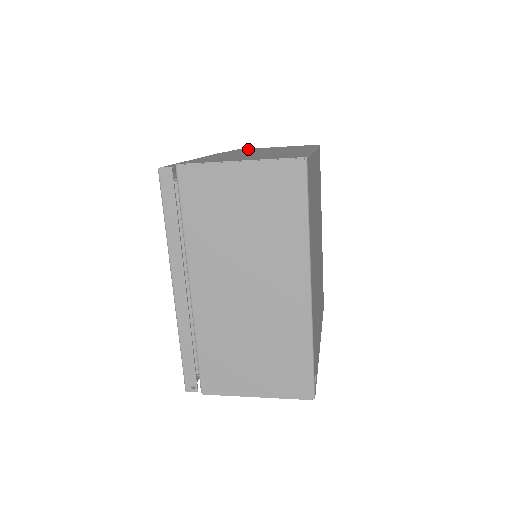
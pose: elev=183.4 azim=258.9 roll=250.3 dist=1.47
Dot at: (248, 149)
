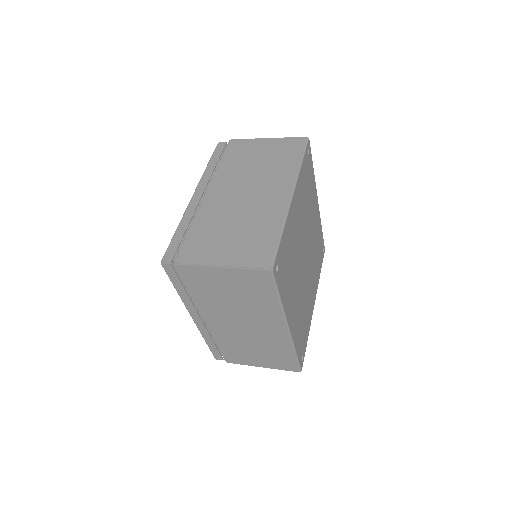
Dot at: (240, 148)
